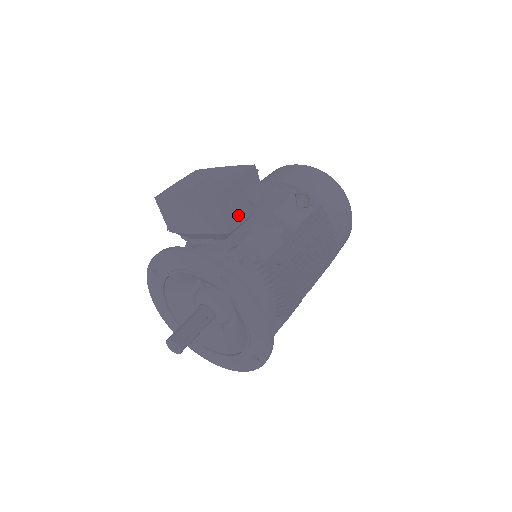
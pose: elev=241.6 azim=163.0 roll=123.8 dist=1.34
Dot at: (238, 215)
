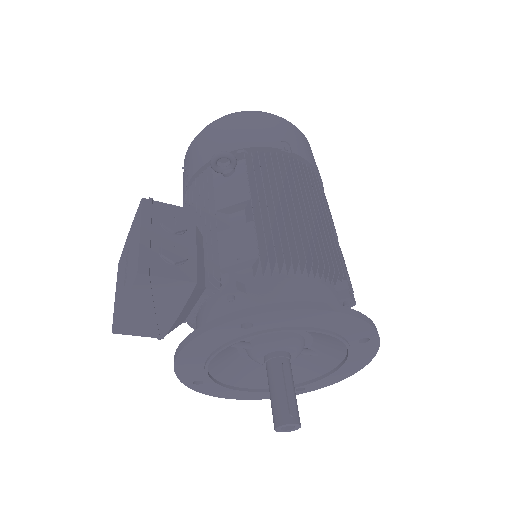
Dot at: (182, 258)
